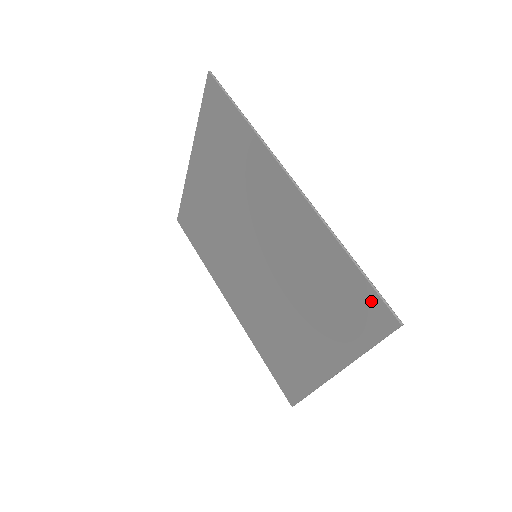
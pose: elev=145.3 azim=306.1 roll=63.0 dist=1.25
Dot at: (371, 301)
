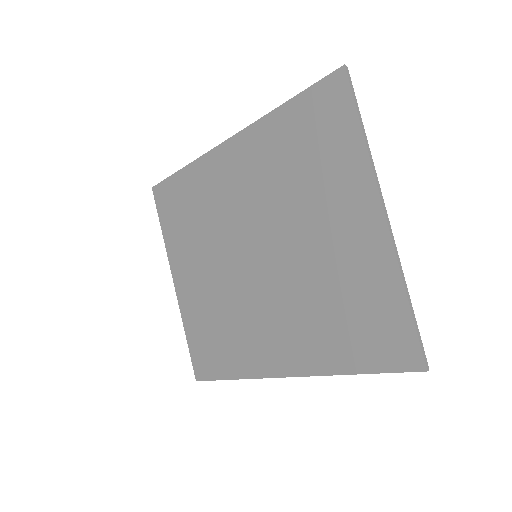
Dot at: (320, 95)
